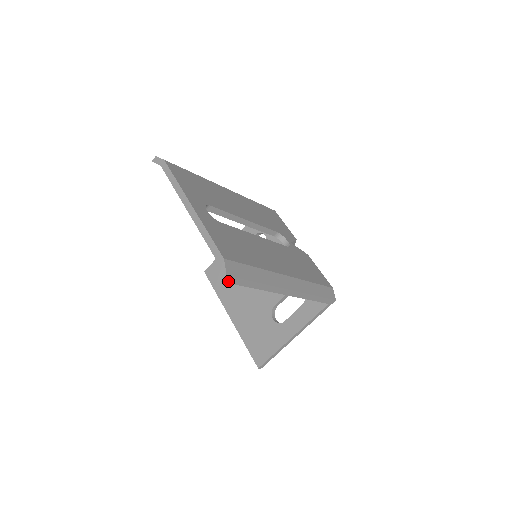
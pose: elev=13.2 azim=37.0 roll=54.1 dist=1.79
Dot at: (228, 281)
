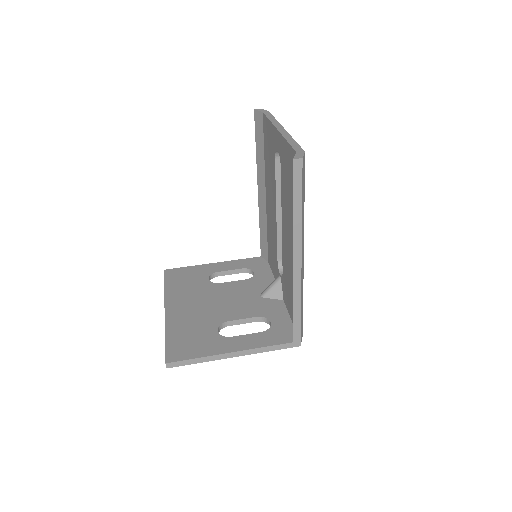
Dot at: (295, 168)
